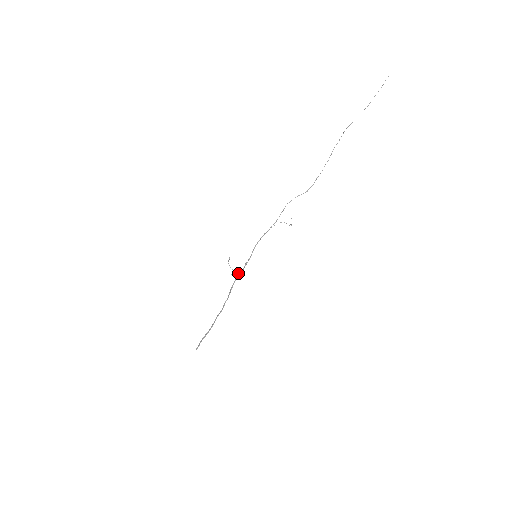
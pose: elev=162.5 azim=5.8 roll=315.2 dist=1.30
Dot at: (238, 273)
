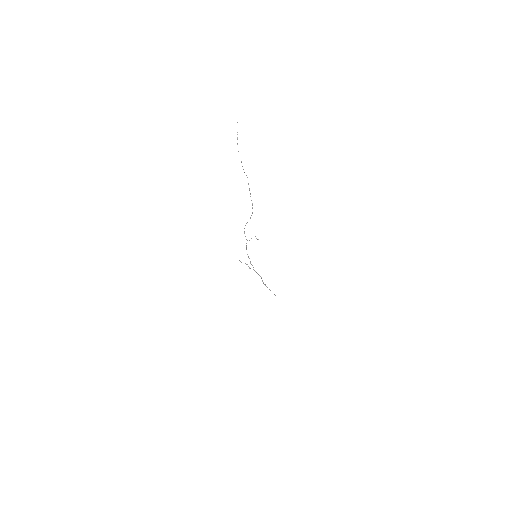
Dot at: occluded
